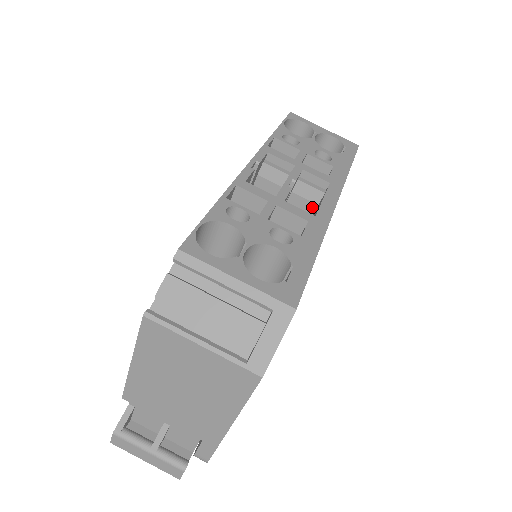
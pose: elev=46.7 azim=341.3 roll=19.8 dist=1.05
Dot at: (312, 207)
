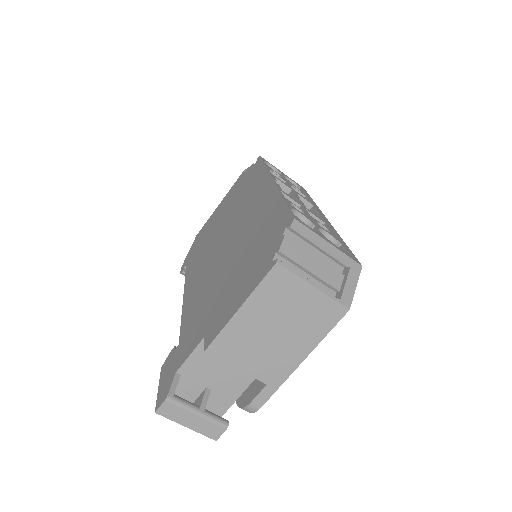
Dot at: occluded
